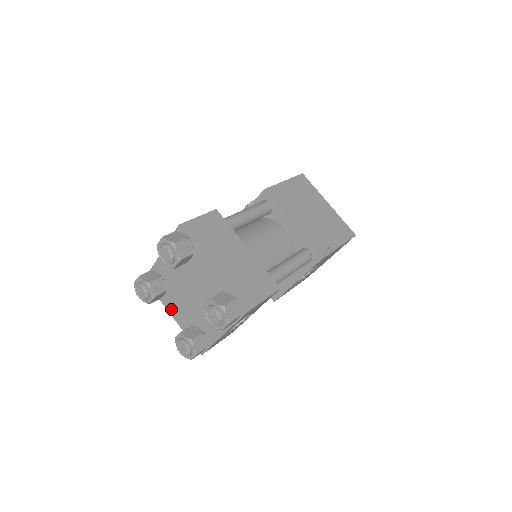
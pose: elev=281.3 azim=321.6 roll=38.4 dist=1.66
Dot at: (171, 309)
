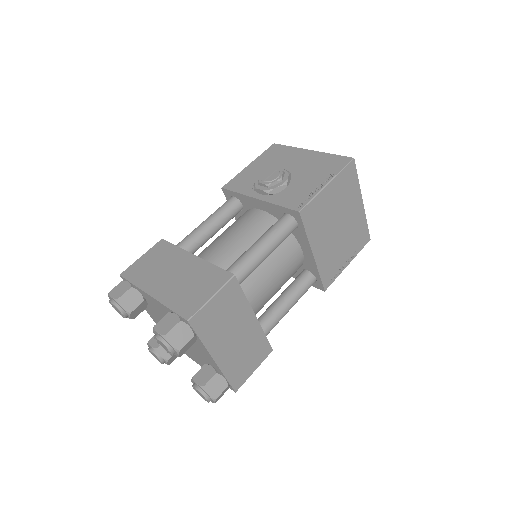
Dot at: (147, 310)
